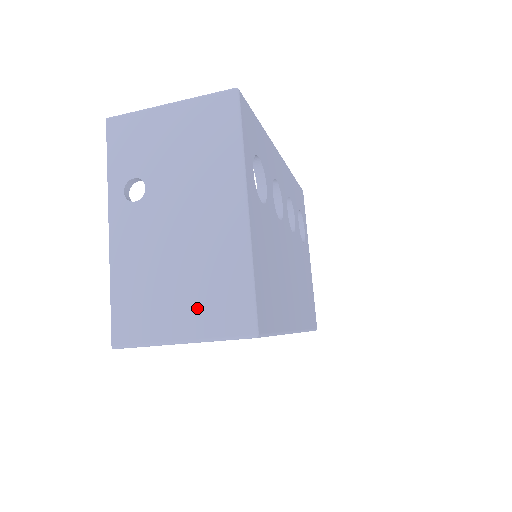
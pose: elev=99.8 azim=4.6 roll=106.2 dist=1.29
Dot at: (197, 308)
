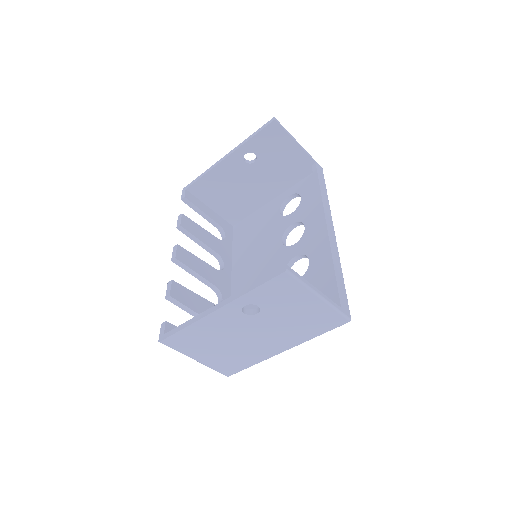
Dot at: (217, 359)
